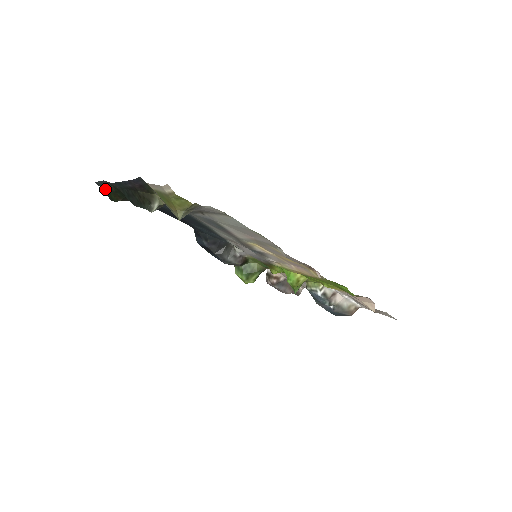
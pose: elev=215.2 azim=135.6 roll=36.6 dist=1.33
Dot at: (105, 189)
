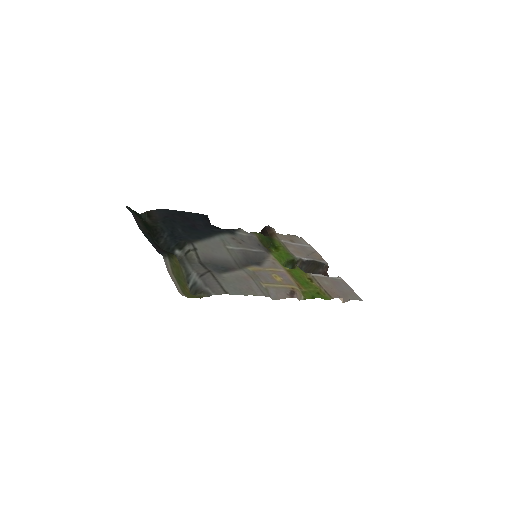
Dot at: (134, 213)
